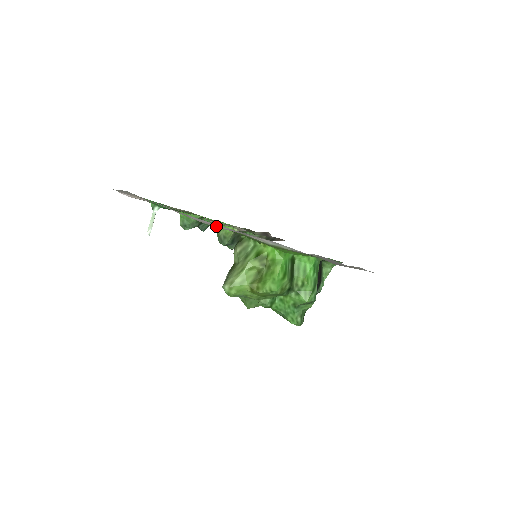
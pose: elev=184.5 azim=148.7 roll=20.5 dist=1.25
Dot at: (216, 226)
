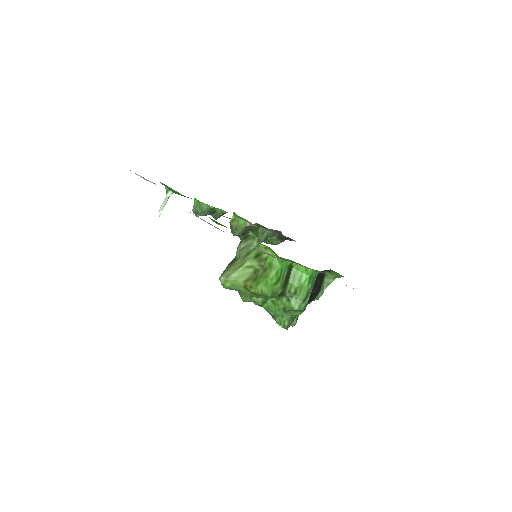
Dot at: occluded
